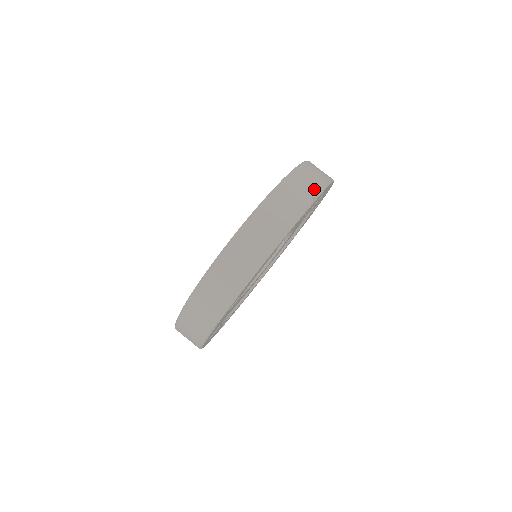
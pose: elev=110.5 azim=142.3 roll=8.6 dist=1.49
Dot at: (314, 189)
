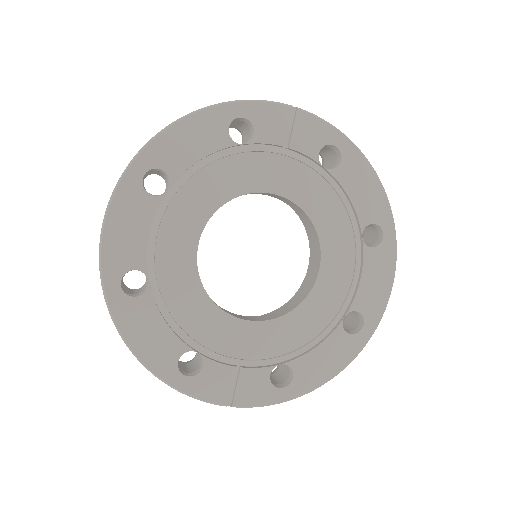
Dot at: occluded
